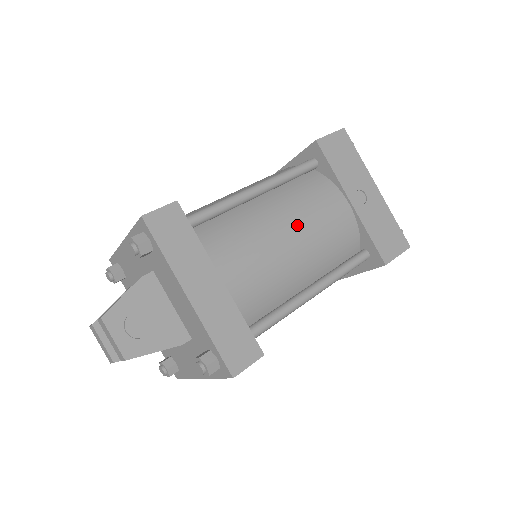
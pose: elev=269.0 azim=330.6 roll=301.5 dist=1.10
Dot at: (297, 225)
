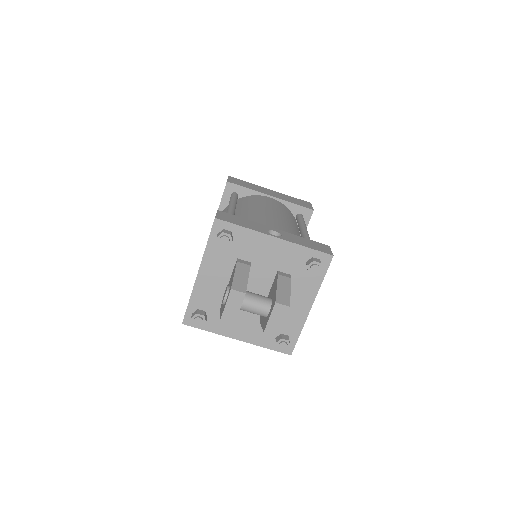
Dot at: occluded
